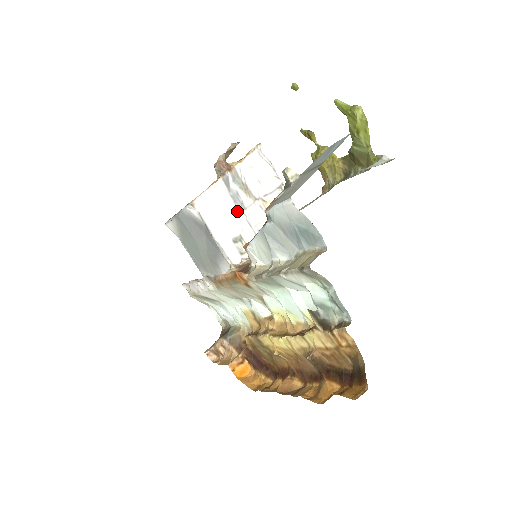
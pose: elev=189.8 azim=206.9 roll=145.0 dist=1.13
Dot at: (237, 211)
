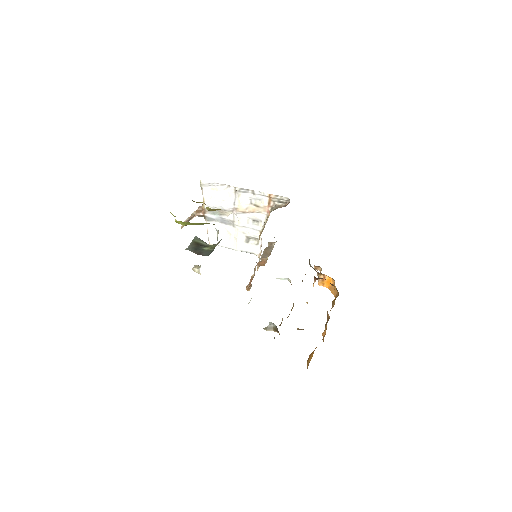
Dot at: (232, 227)
